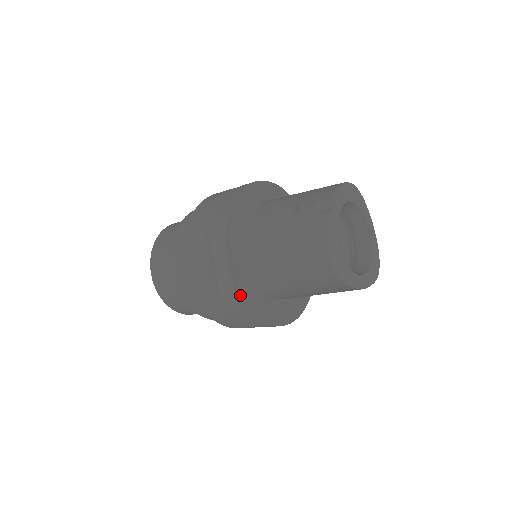
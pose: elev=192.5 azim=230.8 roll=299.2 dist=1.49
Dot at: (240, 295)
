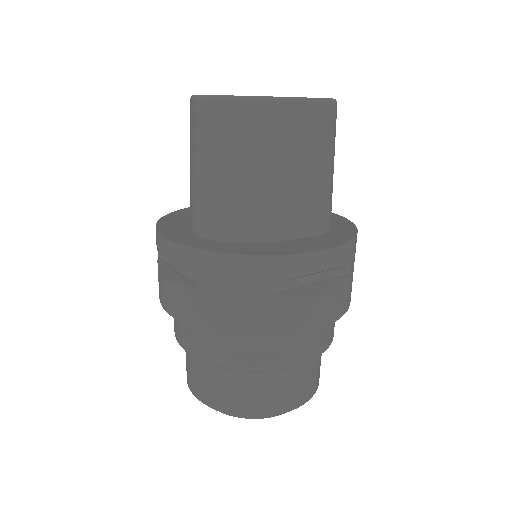
Dot at: (196, 248)
